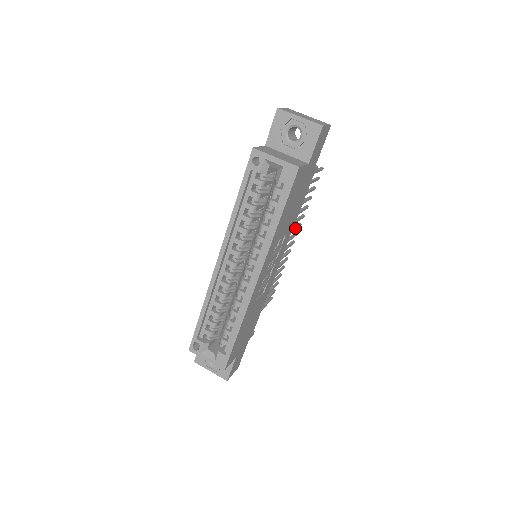
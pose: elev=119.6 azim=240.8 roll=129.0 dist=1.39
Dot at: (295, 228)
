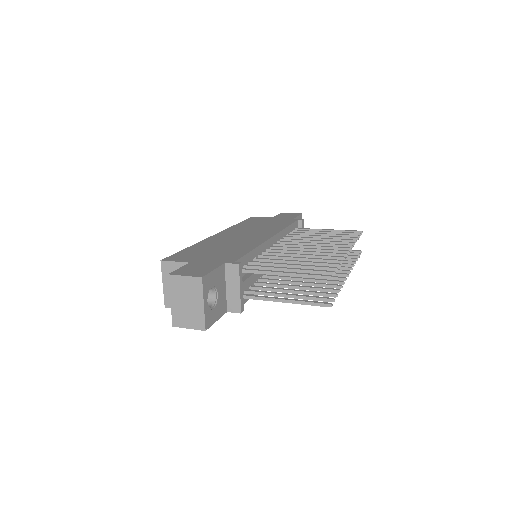
Dot at: occluded
